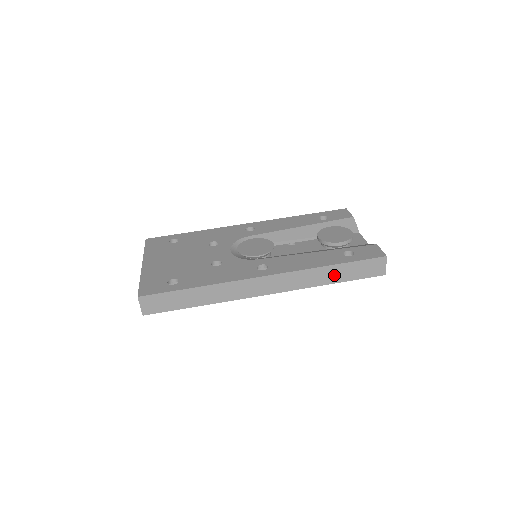
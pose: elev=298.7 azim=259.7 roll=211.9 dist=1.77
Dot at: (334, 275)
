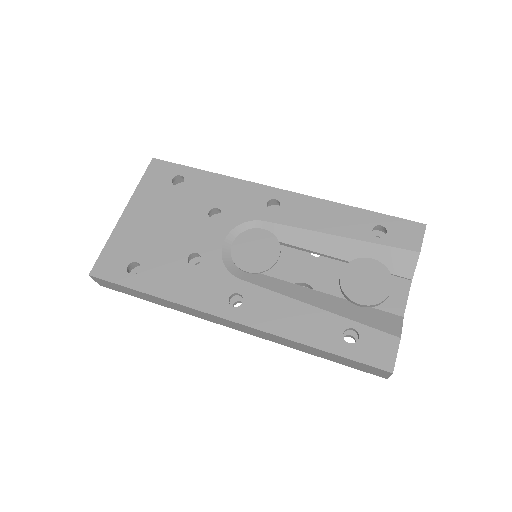
Dot at: (316, 352)
